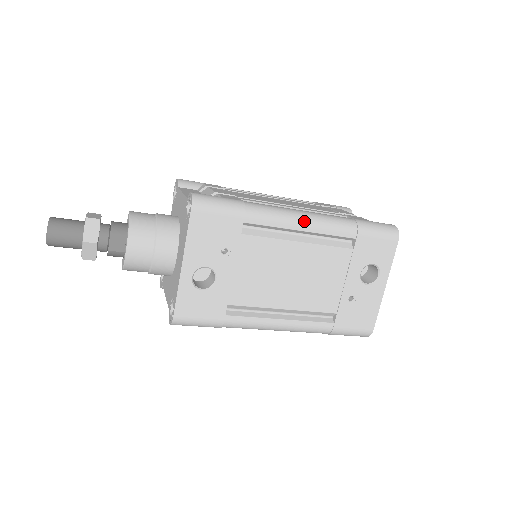
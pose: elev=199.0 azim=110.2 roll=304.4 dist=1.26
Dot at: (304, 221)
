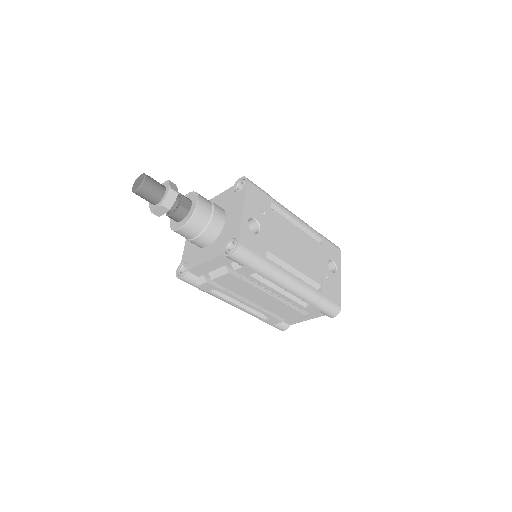
Dot at: (297, 217)
